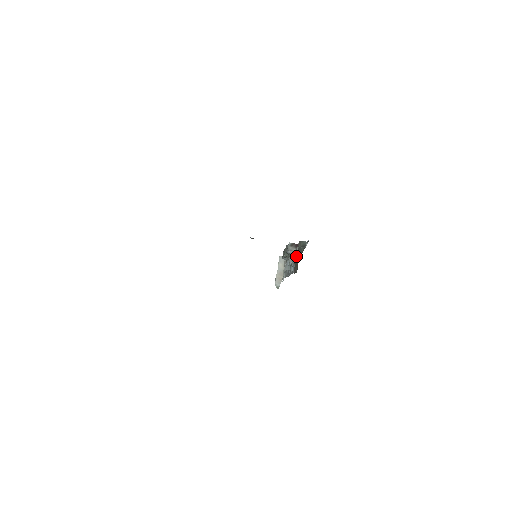
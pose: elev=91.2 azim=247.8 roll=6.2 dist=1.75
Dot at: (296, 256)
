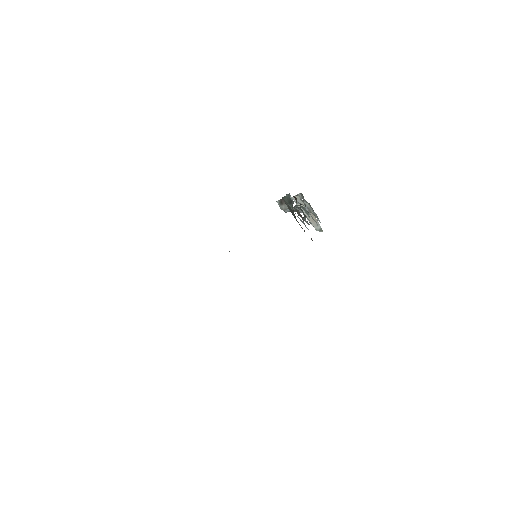
Dot at: occluded
